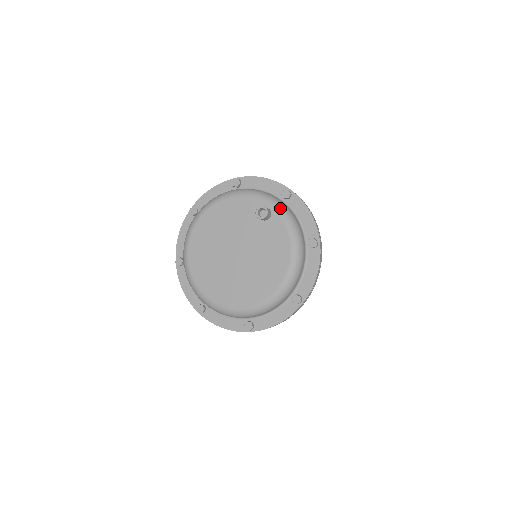
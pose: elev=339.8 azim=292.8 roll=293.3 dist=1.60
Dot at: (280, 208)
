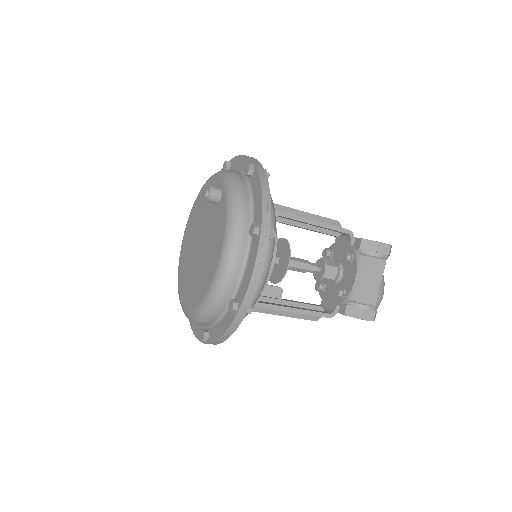
Dot at: (229, 187)
